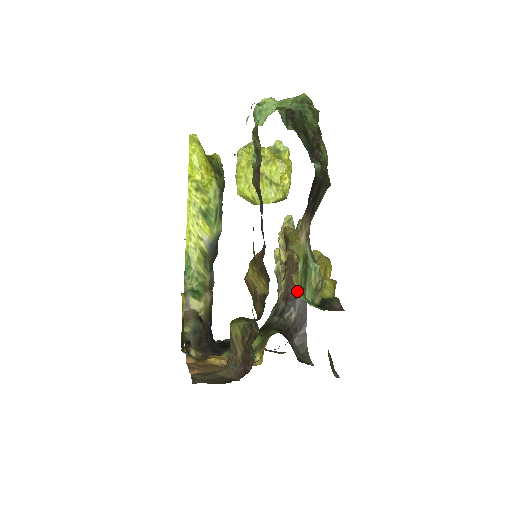
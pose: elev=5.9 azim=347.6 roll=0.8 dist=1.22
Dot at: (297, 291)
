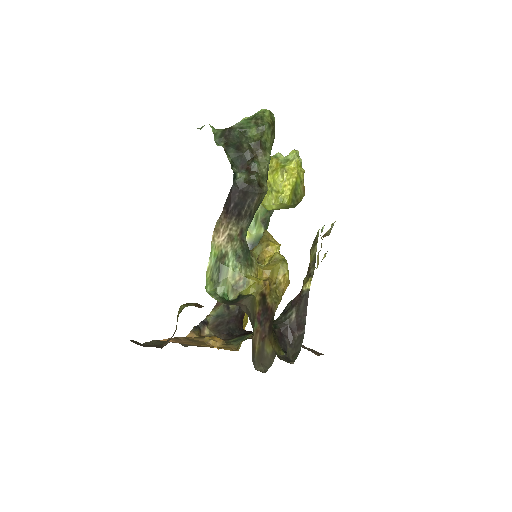
Dot at: (301, 293)
